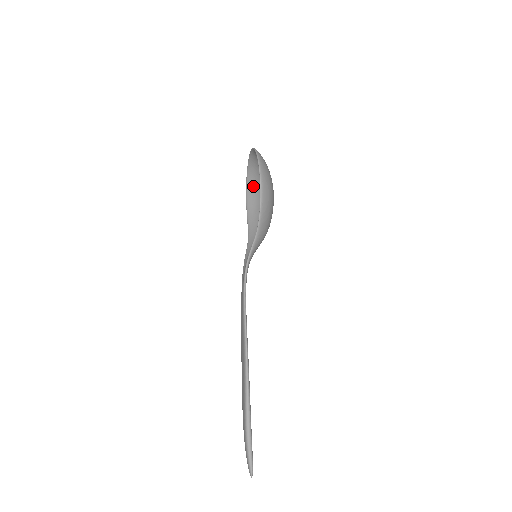
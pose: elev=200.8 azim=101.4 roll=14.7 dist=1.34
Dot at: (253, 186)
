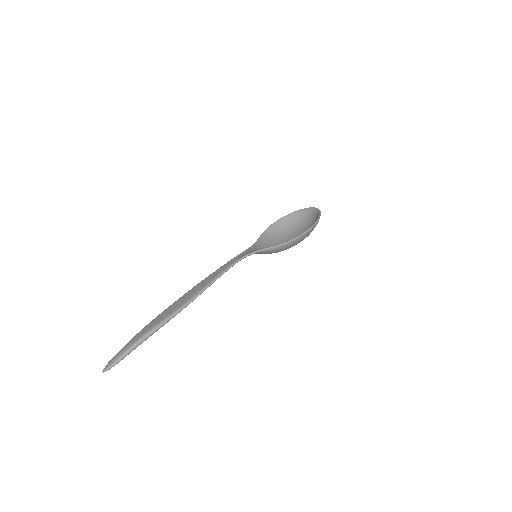
Dot at: (285, 223)
